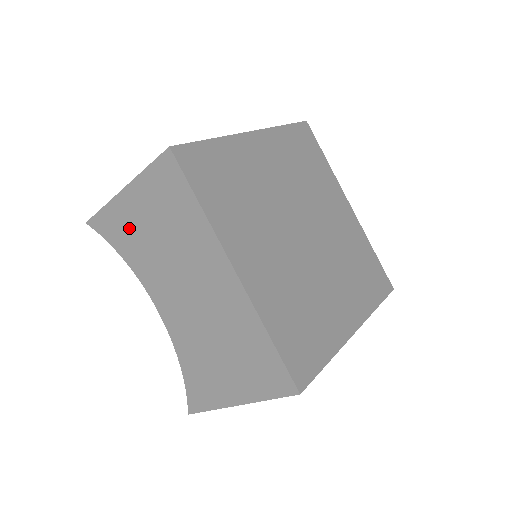
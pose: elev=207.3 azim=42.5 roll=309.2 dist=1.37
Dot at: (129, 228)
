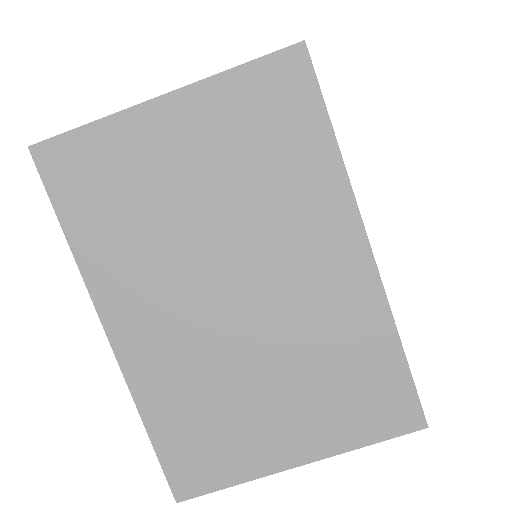
Dot at: occluded
